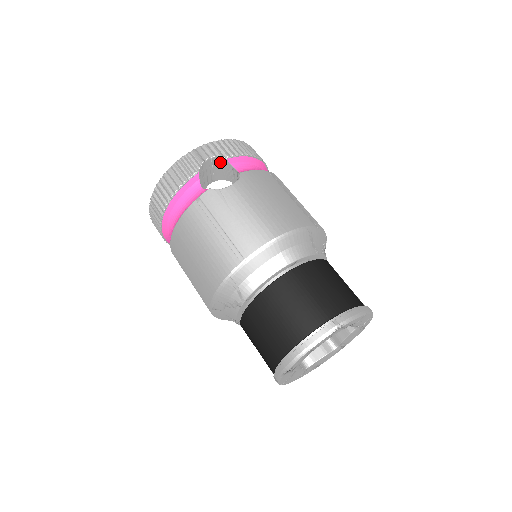
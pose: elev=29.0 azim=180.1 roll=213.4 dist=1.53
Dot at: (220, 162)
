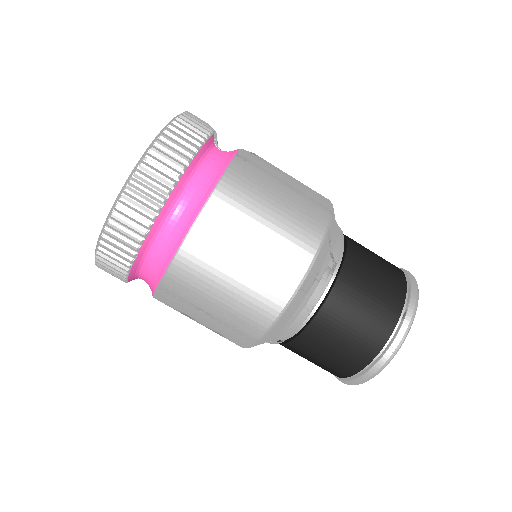
Dot at: occluded
